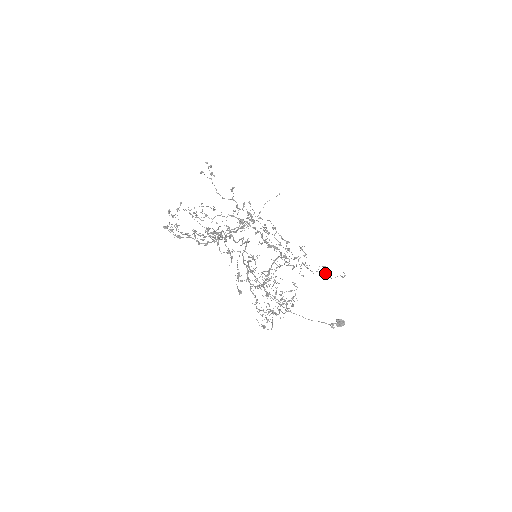
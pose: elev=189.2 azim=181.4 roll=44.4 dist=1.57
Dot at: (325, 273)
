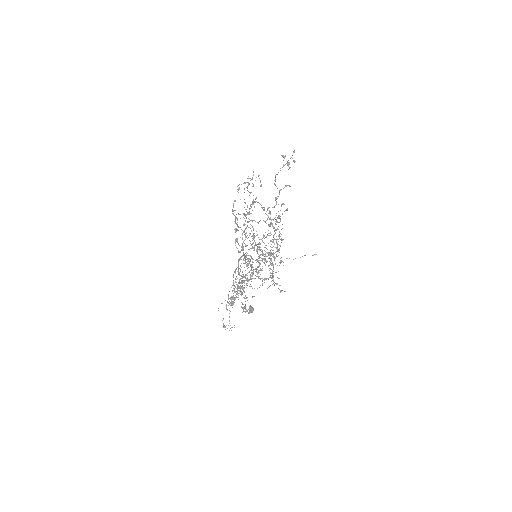
Dot at: occluded
